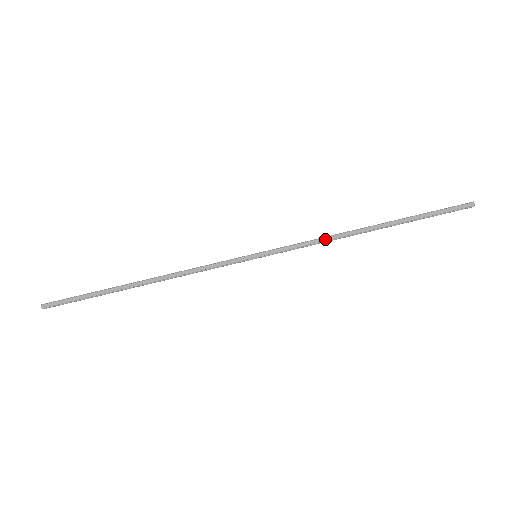
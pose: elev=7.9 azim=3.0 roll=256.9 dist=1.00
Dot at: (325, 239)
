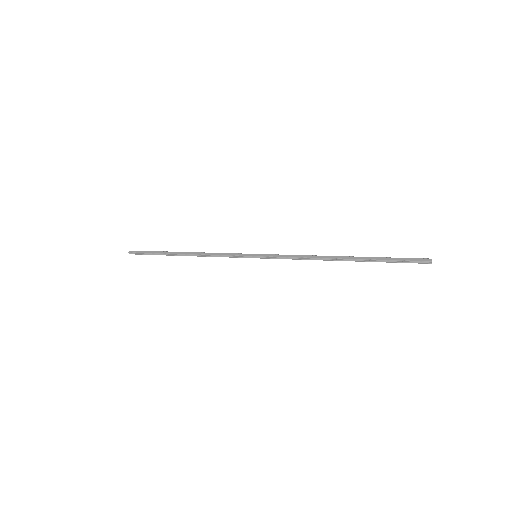
Dot at: (305, 256)
